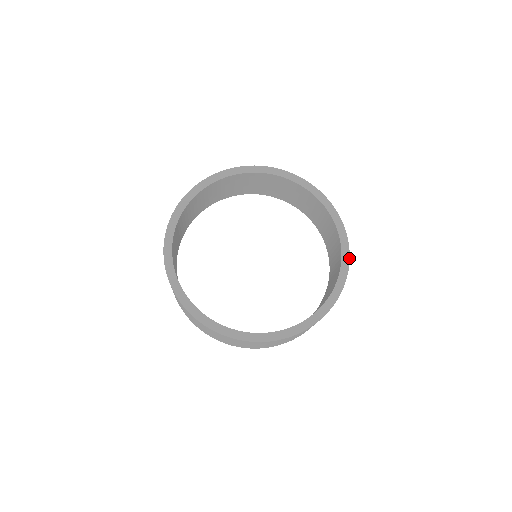
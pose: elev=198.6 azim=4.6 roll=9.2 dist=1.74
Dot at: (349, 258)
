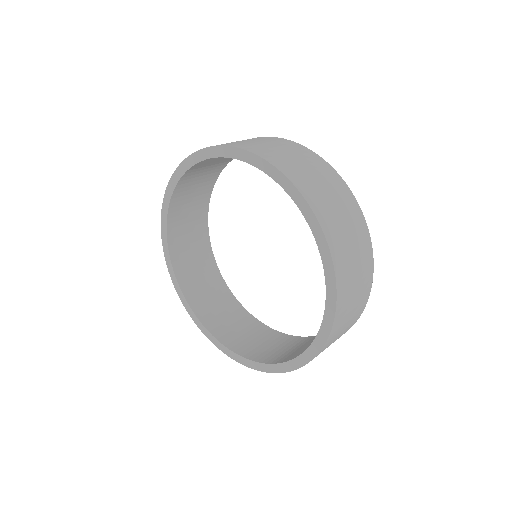
Dot at: (335, 279)
